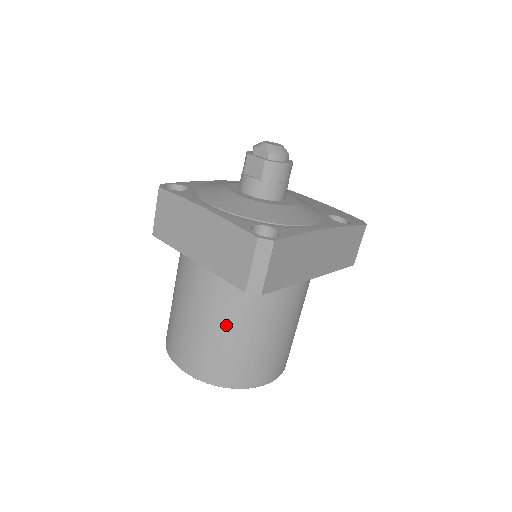
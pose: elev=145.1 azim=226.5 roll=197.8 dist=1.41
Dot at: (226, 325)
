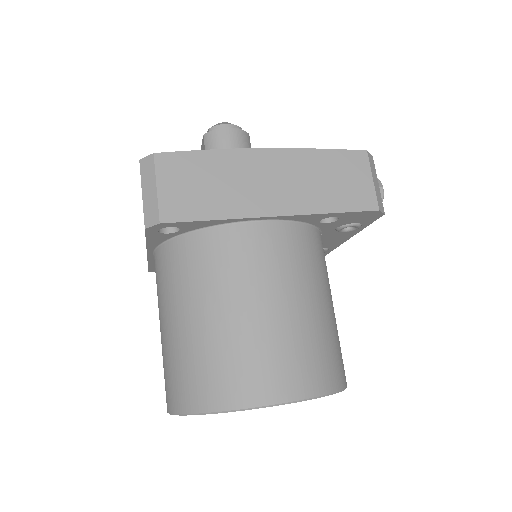
Dot at: (177, 310)
